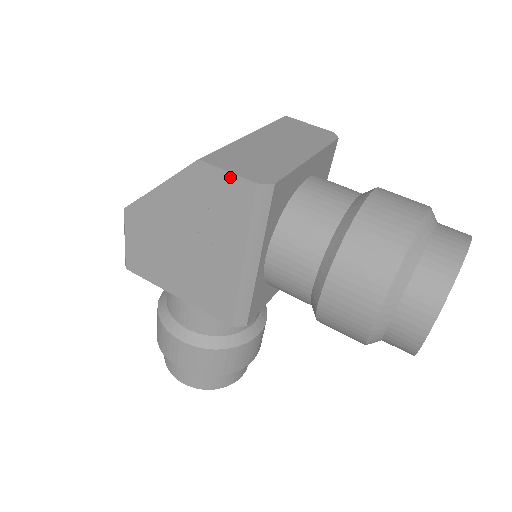
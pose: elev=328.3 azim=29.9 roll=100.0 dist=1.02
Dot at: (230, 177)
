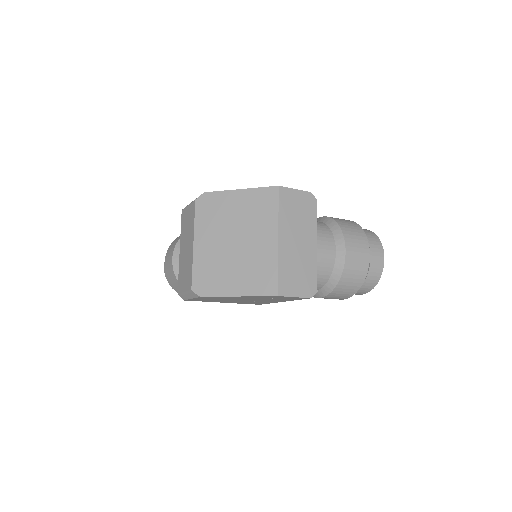
Dot at: occluded
